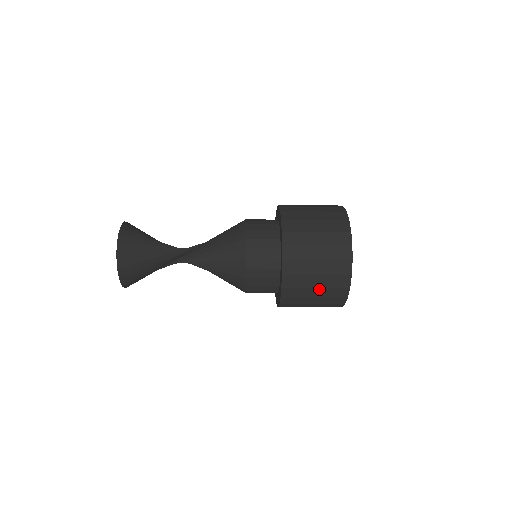
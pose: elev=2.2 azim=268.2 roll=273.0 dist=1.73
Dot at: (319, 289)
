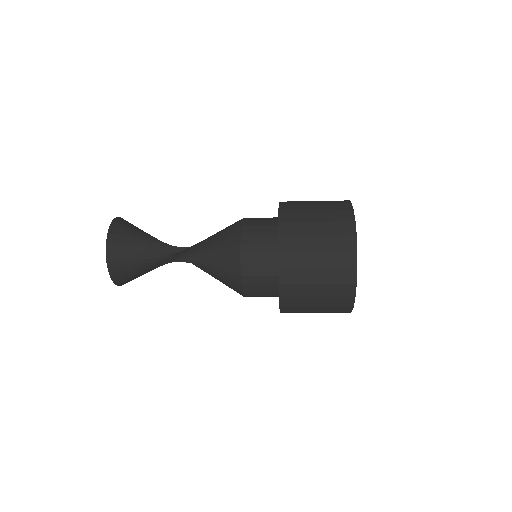
Dot at: (322, 254)
